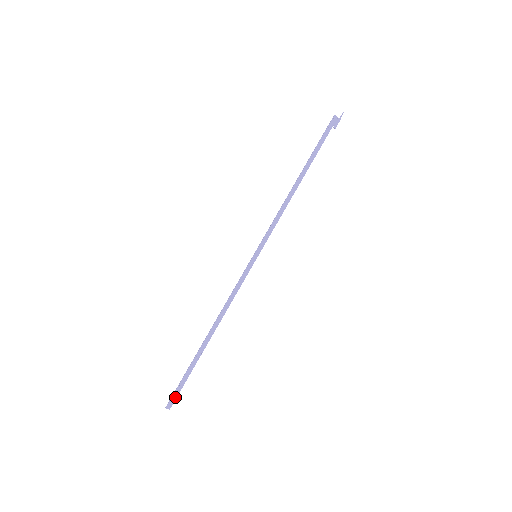
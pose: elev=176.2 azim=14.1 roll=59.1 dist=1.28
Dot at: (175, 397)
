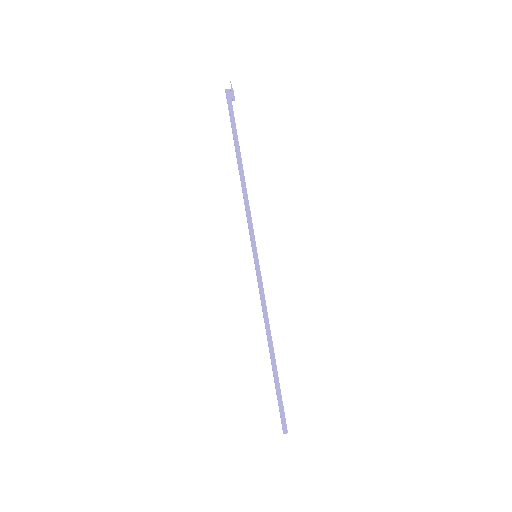
Dot at: (284, 420)
